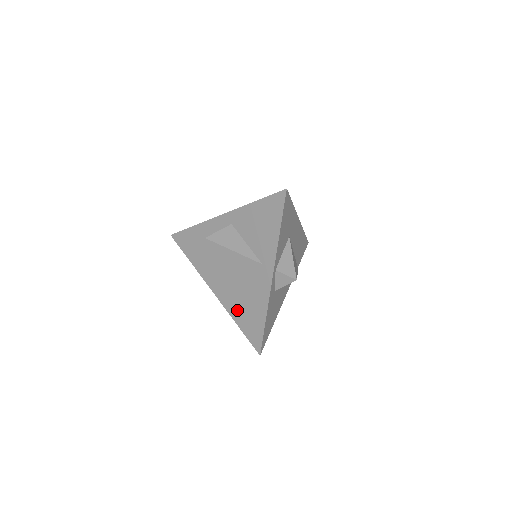
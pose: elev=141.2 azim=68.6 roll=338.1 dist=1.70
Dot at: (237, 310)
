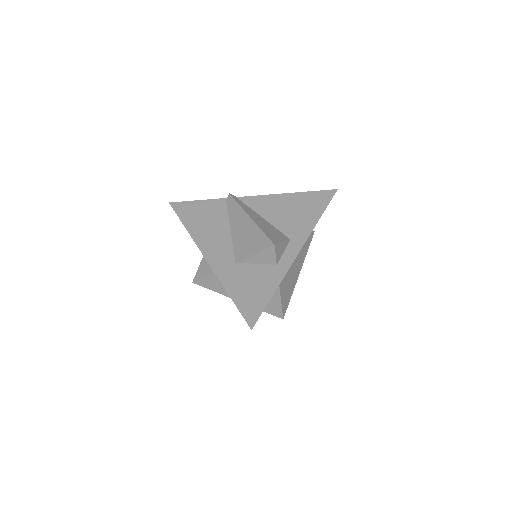
Dot at: occluded
